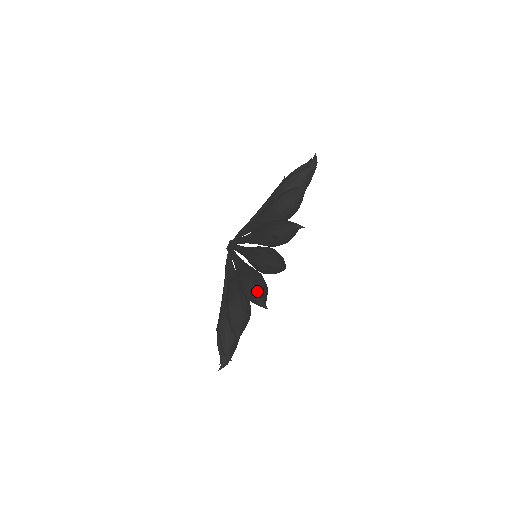
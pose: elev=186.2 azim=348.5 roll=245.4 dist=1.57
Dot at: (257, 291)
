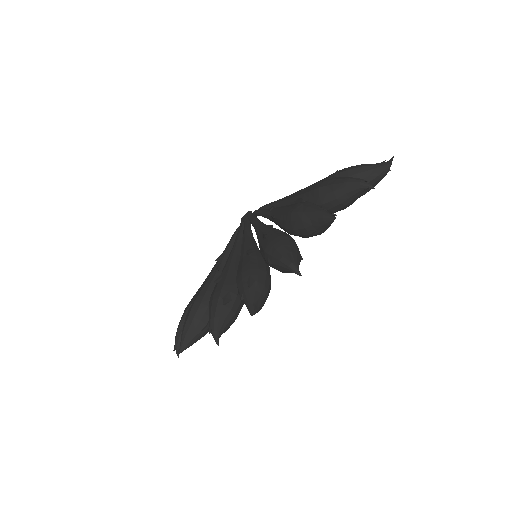
Dot at: (219, 316)
